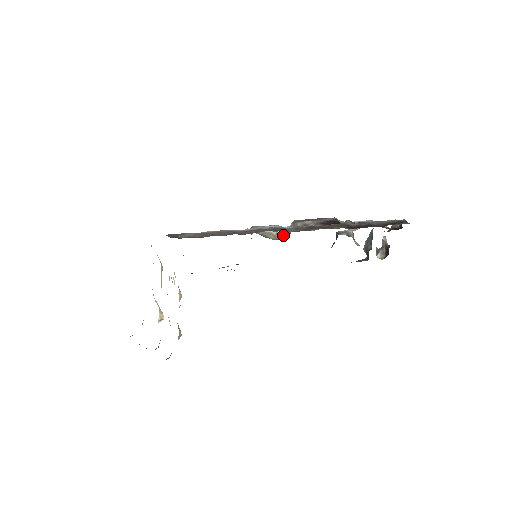
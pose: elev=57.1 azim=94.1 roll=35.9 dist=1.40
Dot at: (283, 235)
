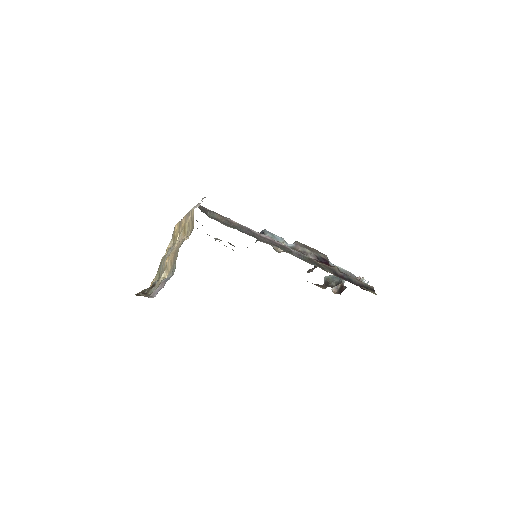
Dot at: occluded
